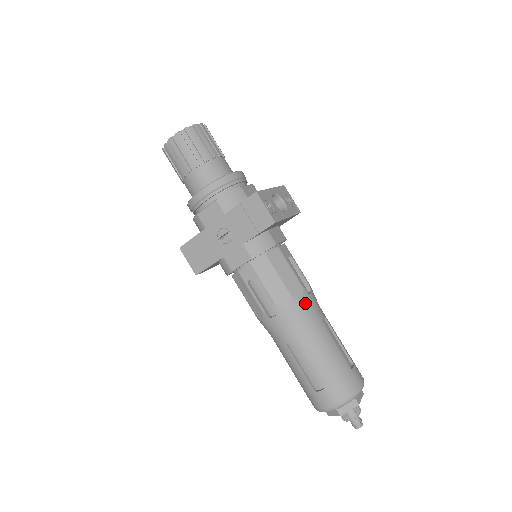
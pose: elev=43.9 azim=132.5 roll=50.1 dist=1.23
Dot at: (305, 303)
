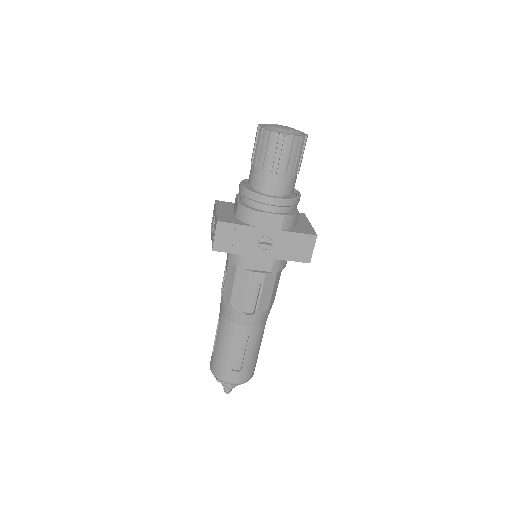
Dot at: (269, 312)
